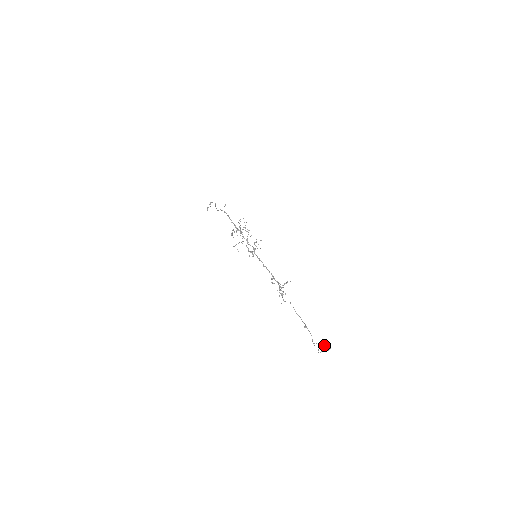
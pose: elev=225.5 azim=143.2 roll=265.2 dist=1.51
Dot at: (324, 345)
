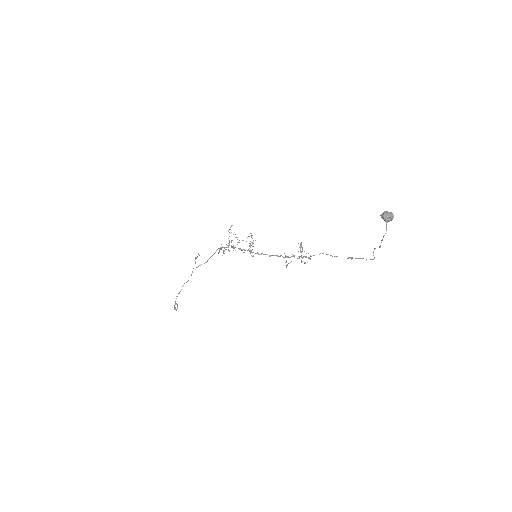
Dot at: (385, 213)
